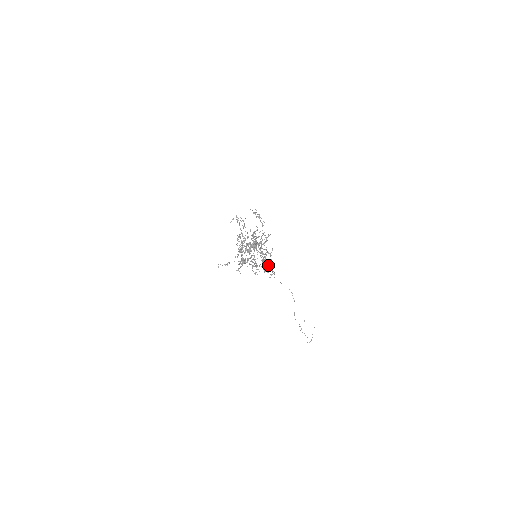
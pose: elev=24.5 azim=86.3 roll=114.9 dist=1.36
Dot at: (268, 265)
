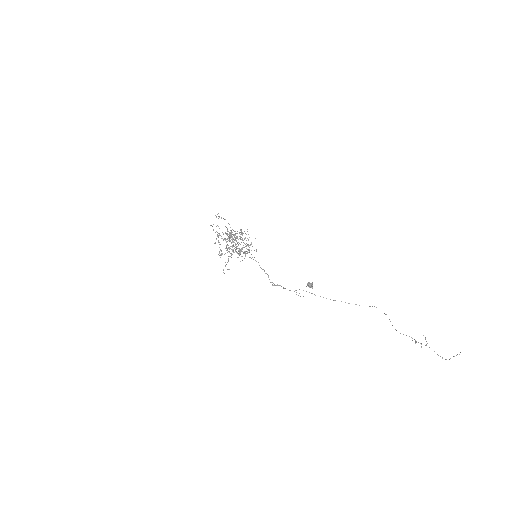
Dot at: occluded
